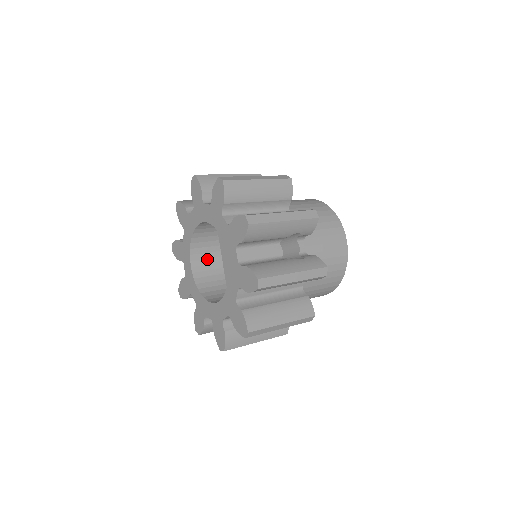
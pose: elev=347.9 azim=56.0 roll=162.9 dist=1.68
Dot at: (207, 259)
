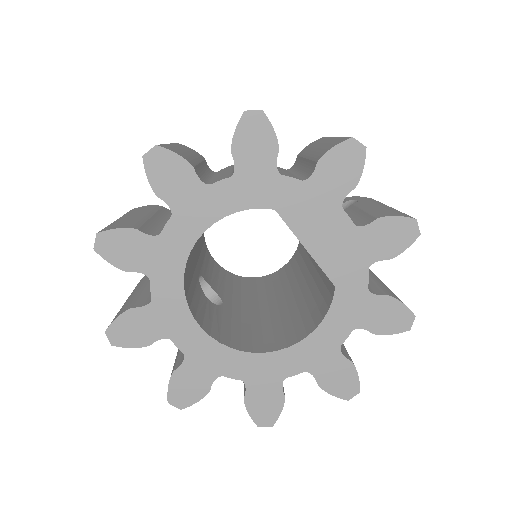
Dot at: (198, 306)
